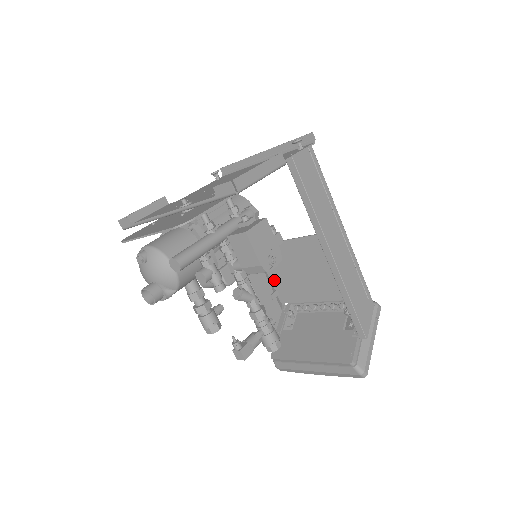
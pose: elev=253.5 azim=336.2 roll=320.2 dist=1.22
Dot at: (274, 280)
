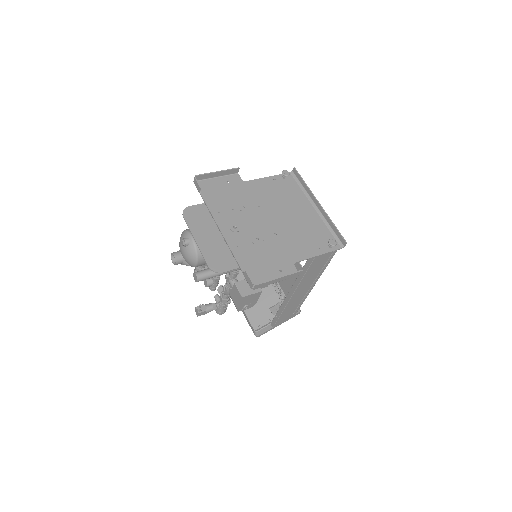
Dot at: occluded
